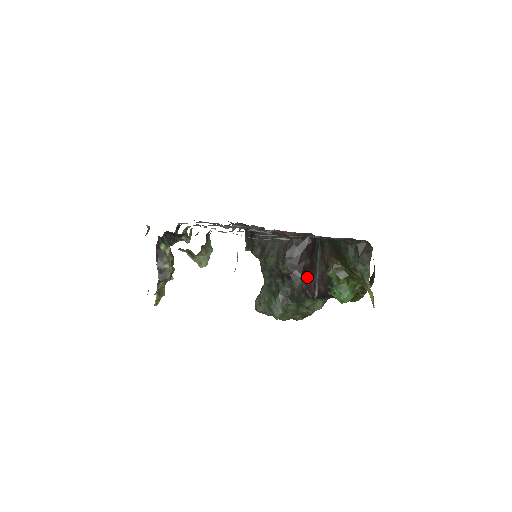
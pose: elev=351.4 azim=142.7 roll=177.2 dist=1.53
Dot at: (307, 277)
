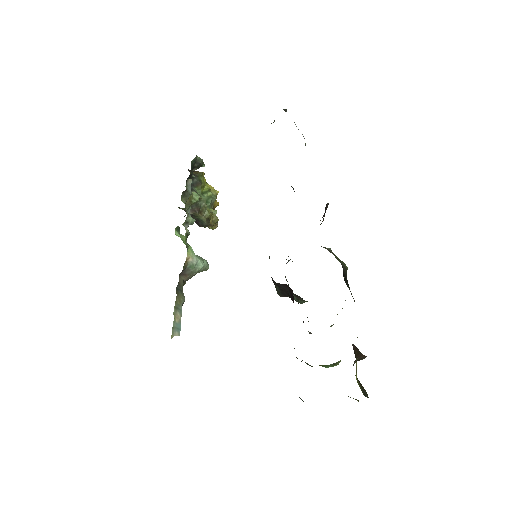
Dot at: occluded
